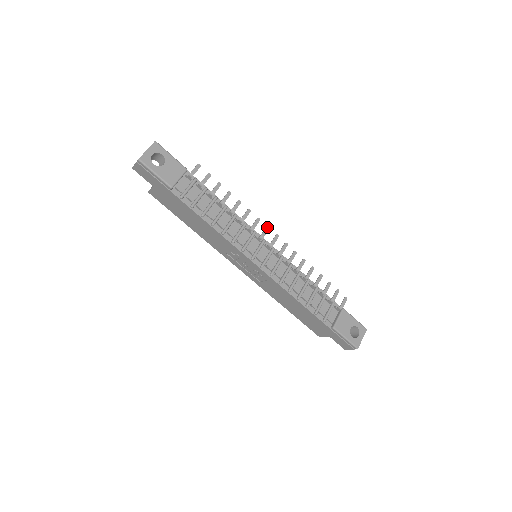
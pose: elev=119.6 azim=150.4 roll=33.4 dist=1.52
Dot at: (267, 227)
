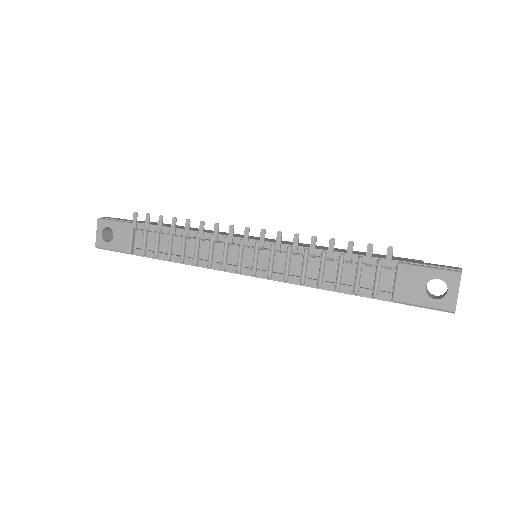
Dot at: (230, 227)
